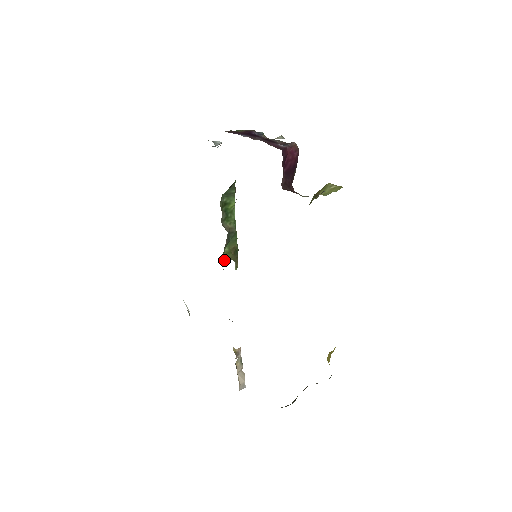
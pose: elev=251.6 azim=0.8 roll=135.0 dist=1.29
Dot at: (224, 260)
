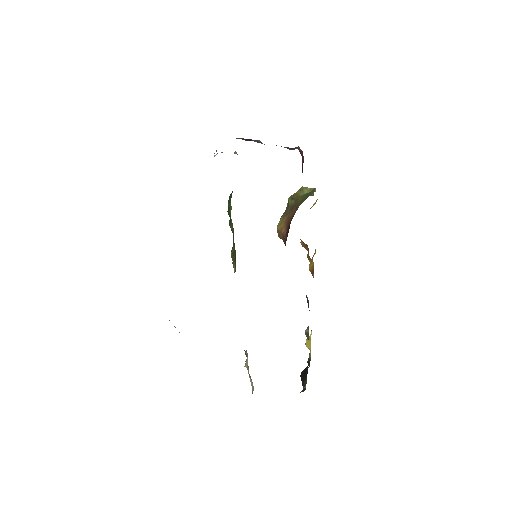
Dot at: occluded
